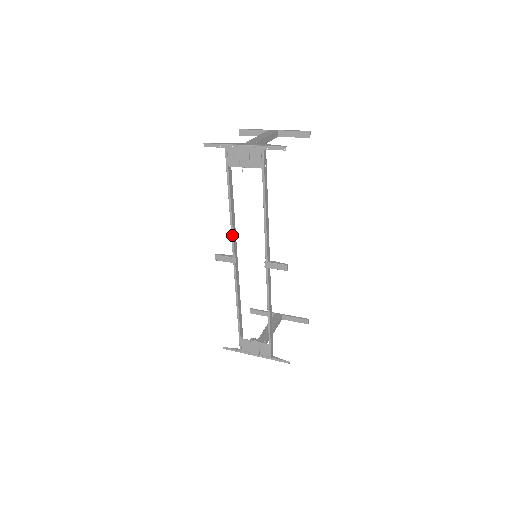
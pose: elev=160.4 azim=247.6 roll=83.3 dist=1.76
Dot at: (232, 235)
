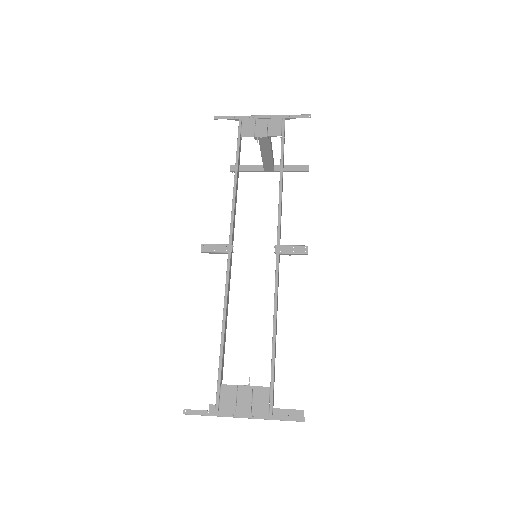
Dot at: (232, 214)
